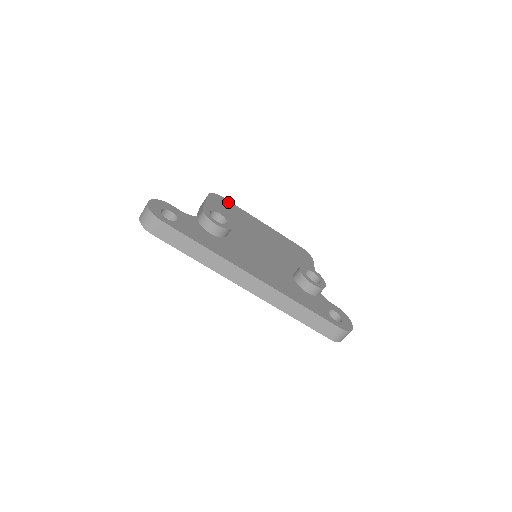
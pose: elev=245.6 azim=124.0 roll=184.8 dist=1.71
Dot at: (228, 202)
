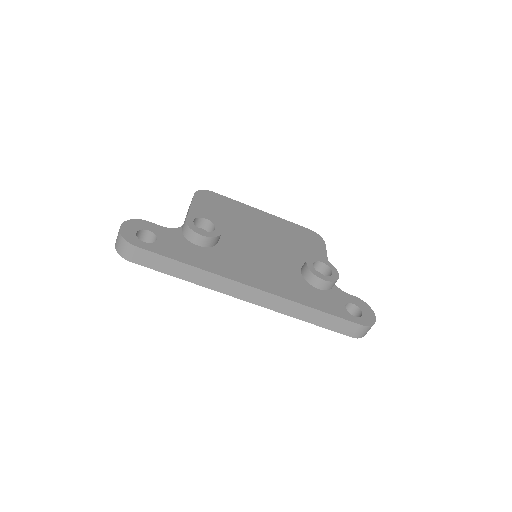
Dot at: (219, 196)
